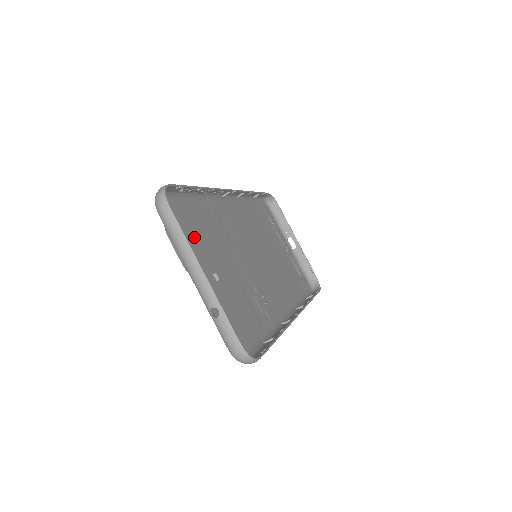
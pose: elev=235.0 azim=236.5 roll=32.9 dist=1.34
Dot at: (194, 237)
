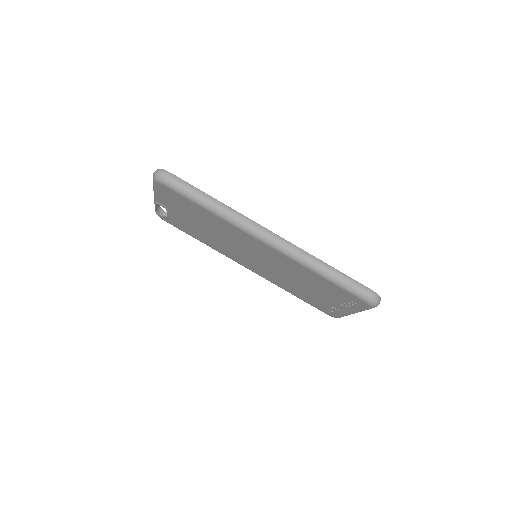
Dot at: (179, 221)
